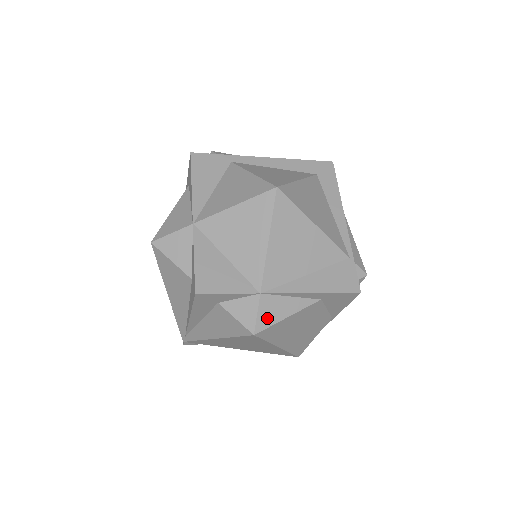
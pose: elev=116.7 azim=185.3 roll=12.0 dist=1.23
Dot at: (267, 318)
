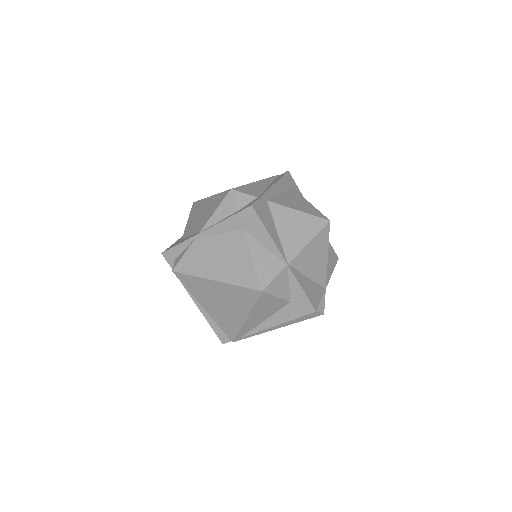
Dot at: occluded
